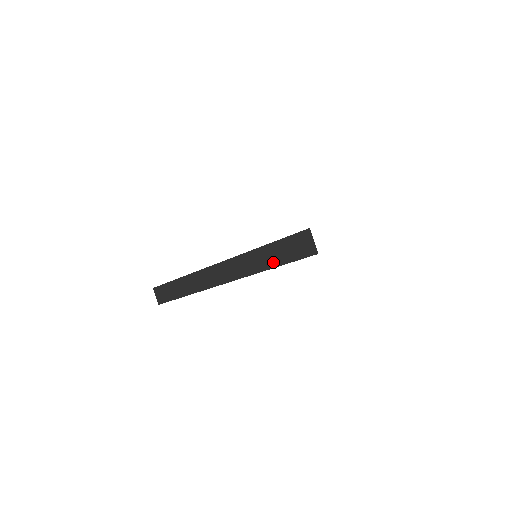
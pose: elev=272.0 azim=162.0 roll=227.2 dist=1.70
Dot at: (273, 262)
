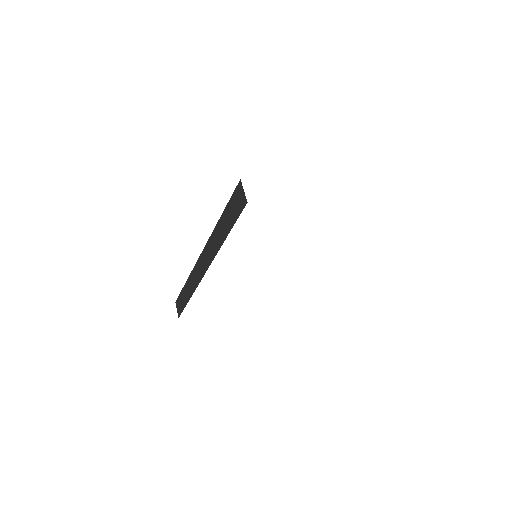
Dot at: (226, 230)
